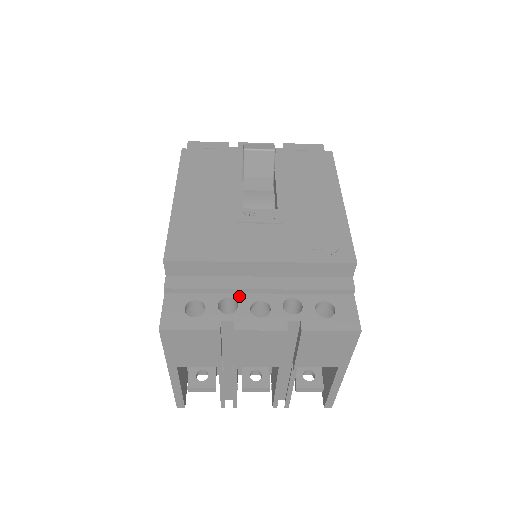
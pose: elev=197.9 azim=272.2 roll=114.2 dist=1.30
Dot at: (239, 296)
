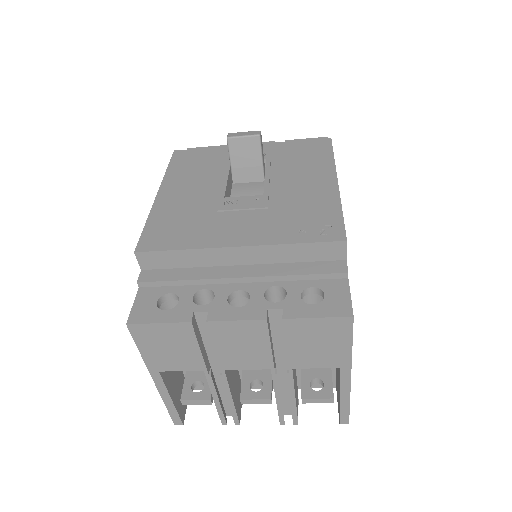
Dot at: (217, 287)
